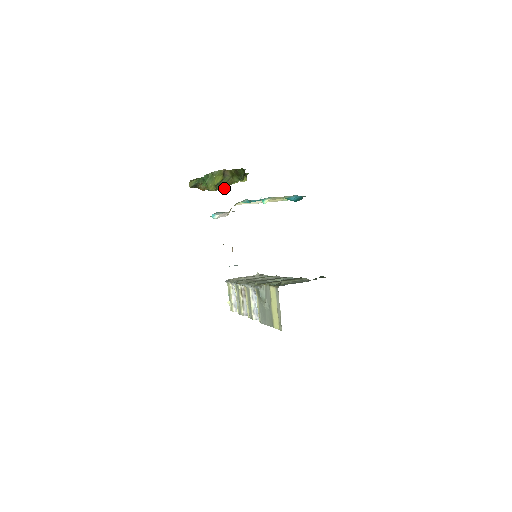
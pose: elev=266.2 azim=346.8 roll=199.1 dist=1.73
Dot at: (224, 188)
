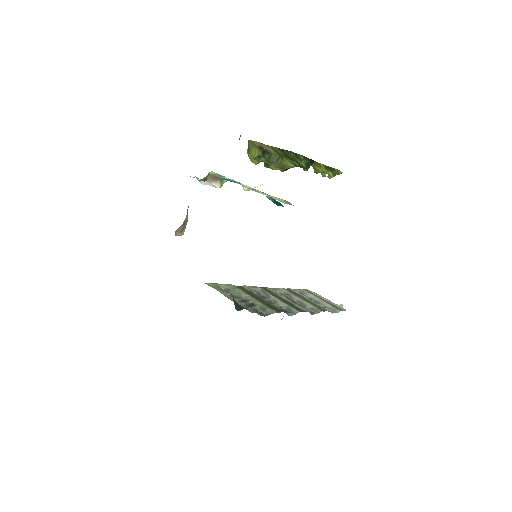
Dot at: (280, 170)
